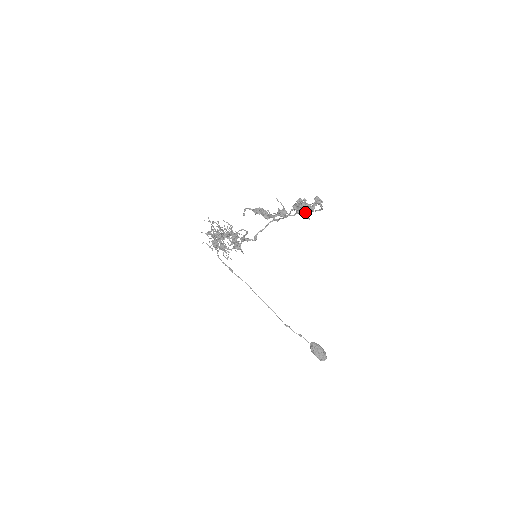
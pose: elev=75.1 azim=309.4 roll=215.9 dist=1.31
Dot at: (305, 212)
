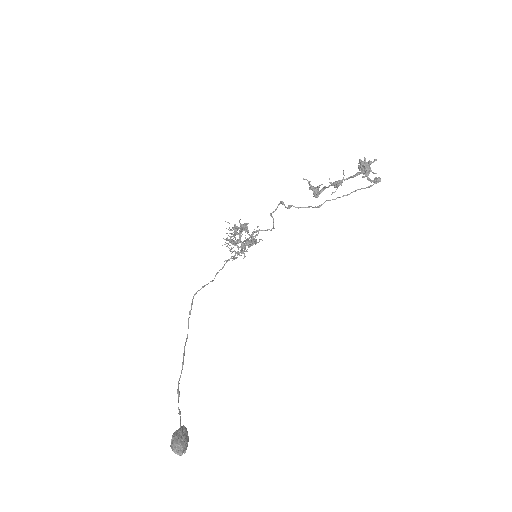
Dot at: (367, 165)
